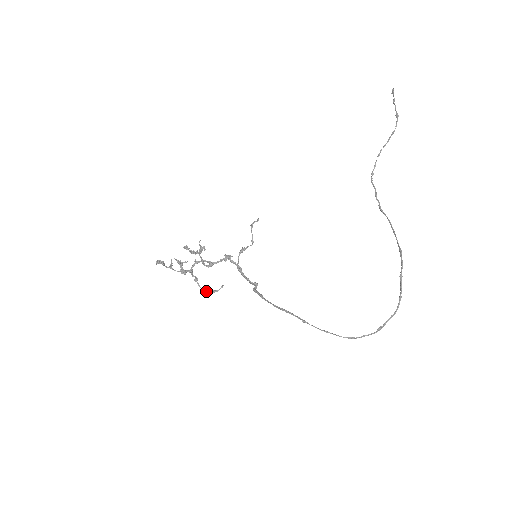
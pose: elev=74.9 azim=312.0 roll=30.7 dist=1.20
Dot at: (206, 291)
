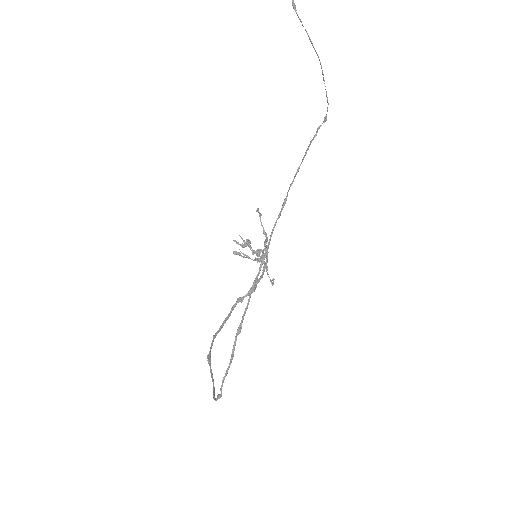
Dot at: occluded
